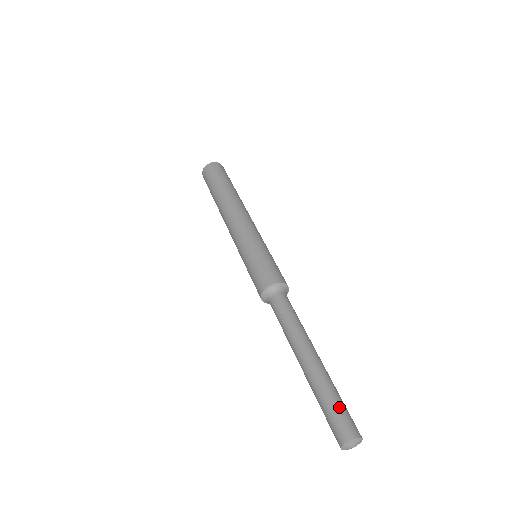
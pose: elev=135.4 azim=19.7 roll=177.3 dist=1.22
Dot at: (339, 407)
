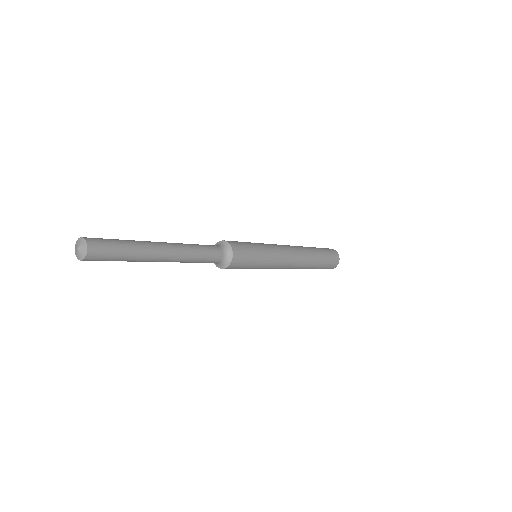
Dot at: (115, 241)
